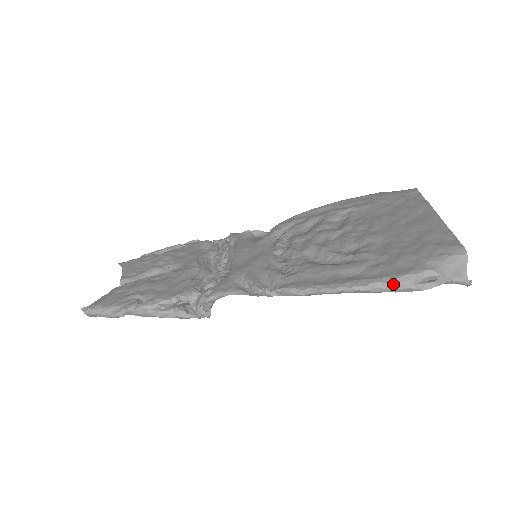
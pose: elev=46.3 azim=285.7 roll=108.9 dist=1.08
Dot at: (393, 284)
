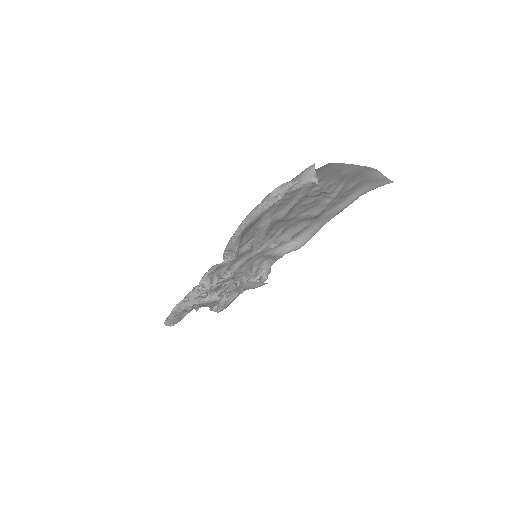
Dot at: (262, 203)
